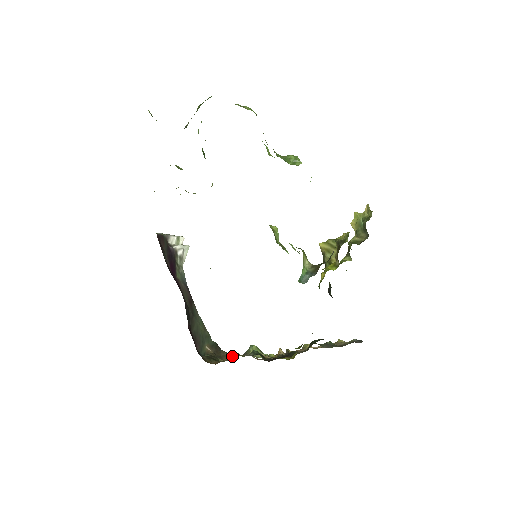
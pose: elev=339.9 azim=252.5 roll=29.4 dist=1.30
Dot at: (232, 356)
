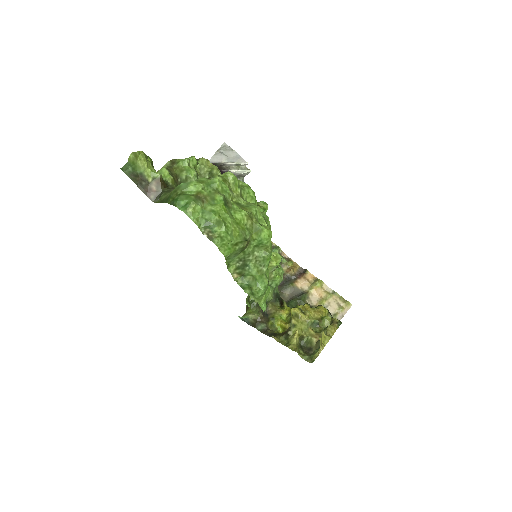
Dot at: occluded
